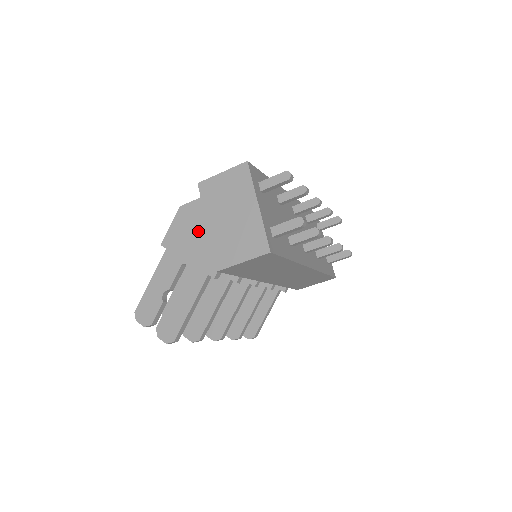
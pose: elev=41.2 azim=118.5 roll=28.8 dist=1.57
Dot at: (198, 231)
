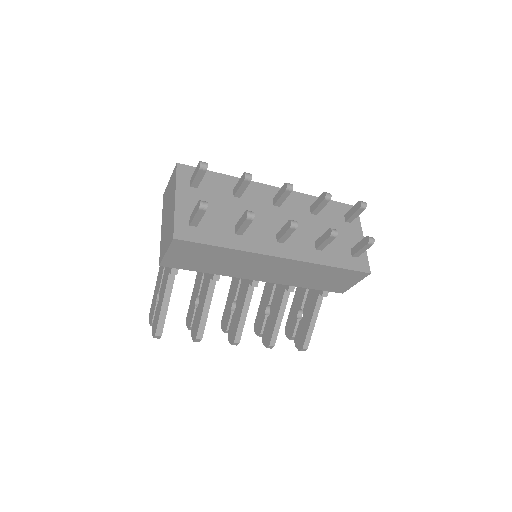
Dot at: occluded
